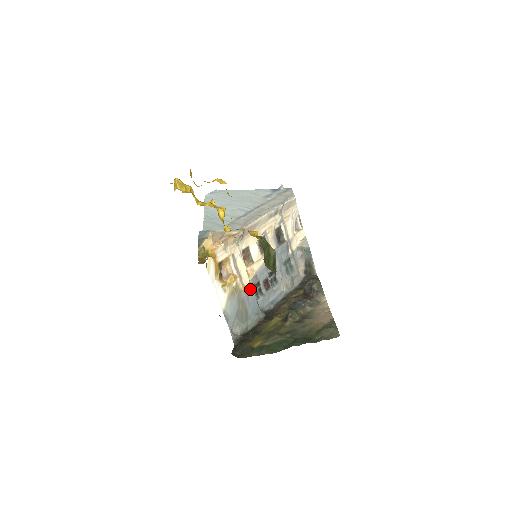
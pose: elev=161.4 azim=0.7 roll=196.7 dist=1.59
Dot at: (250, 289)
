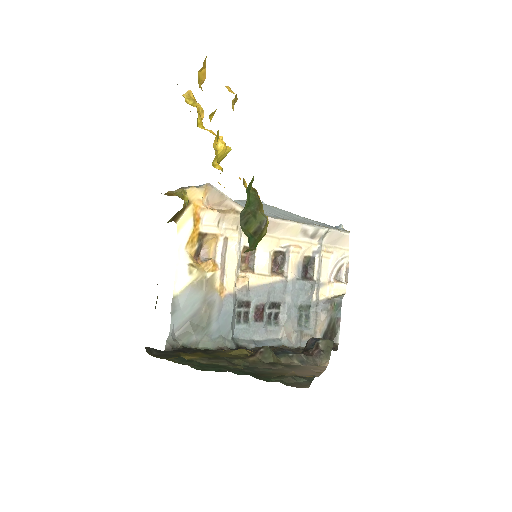
Dot at: (230, 298)
